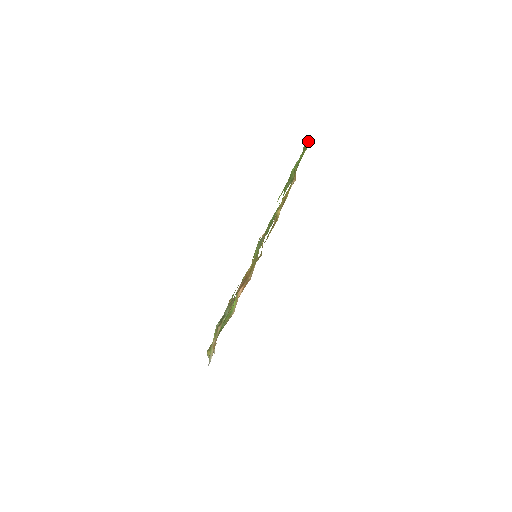
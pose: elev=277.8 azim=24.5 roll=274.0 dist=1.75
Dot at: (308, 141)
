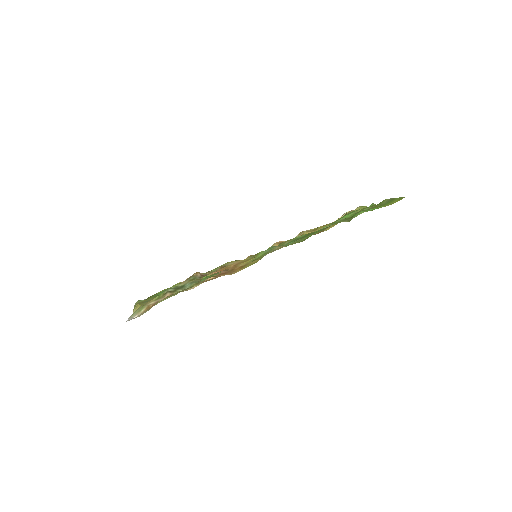
Dot at: (396, 199)
